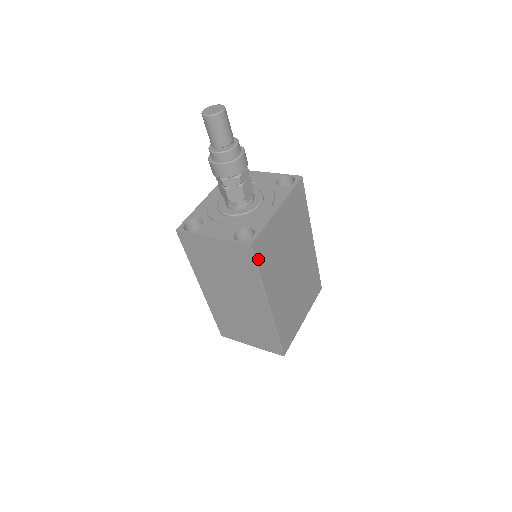
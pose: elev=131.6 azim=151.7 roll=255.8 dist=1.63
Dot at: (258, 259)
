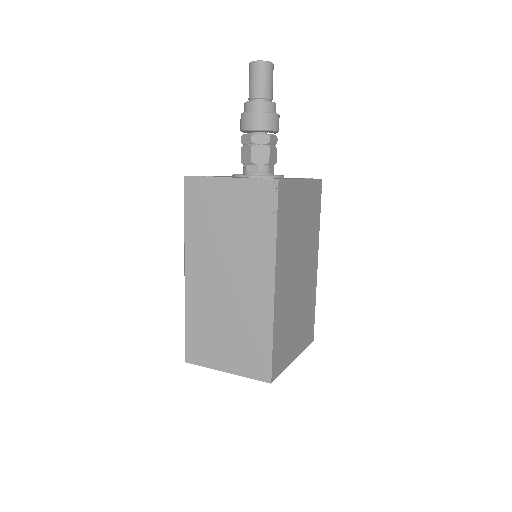
Dot at: (279, 207)
